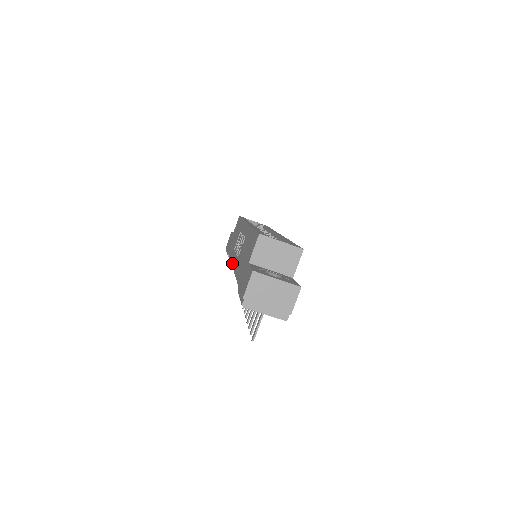
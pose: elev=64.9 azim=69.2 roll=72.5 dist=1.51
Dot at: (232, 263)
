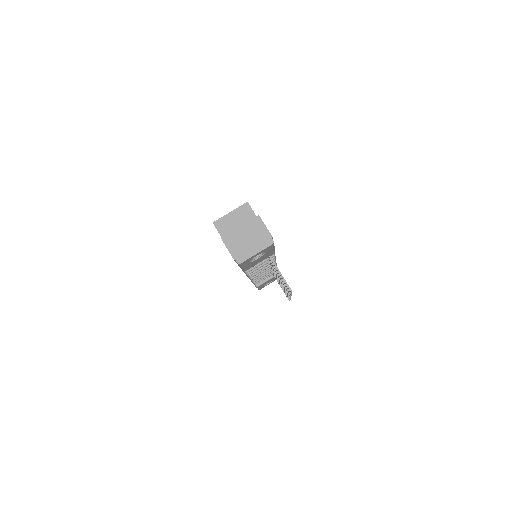
Dot at: occluded
